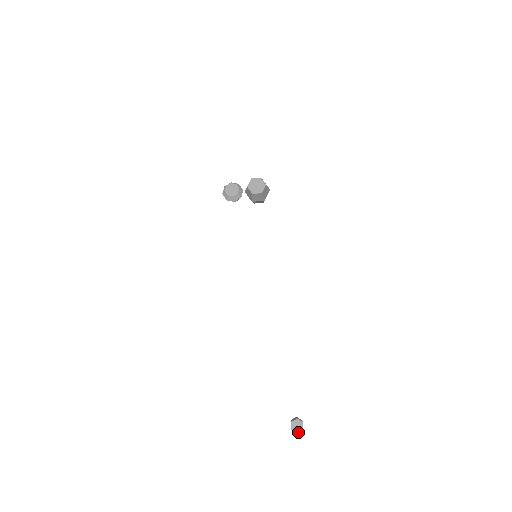
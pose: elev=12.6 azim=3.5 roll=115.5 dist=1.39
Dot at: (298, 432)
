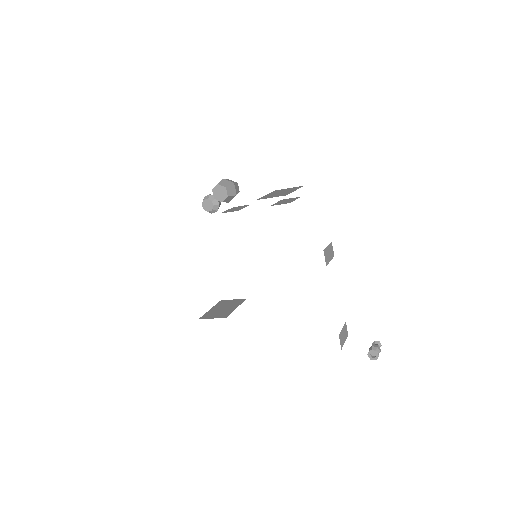
Dot at: occluded
